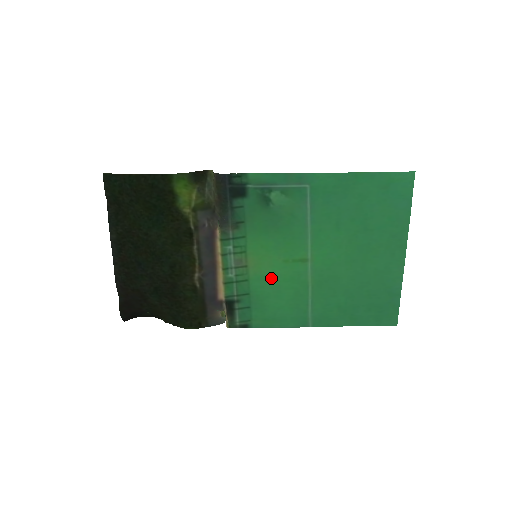
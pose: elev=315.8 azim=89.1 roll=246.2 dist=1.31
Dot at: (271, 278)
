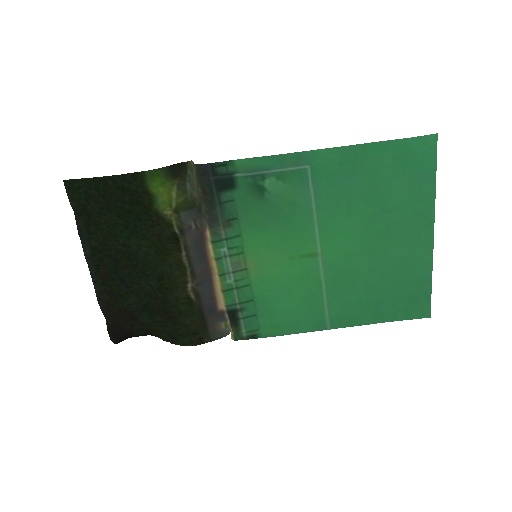
Dot at: (277, 279)
